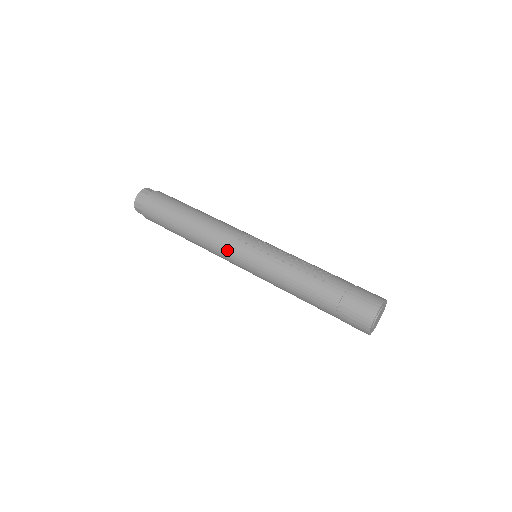
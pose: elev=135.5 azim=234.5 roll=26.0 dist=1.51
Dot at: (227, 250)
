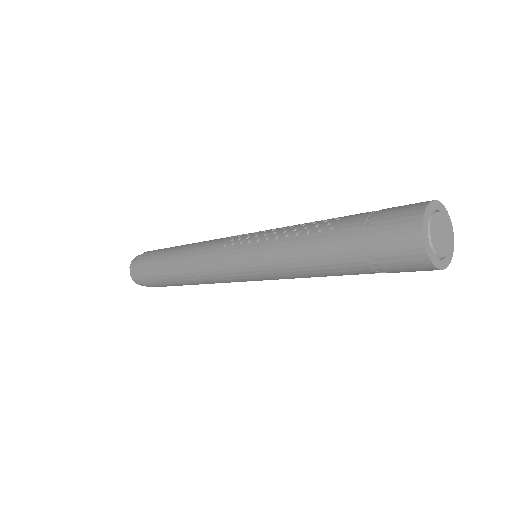
Dot at: (217, 266)
